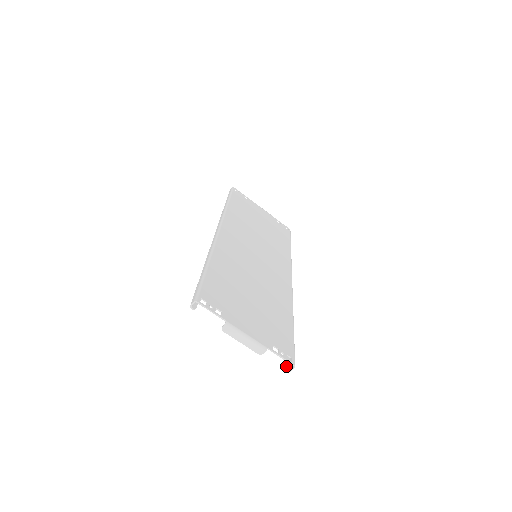
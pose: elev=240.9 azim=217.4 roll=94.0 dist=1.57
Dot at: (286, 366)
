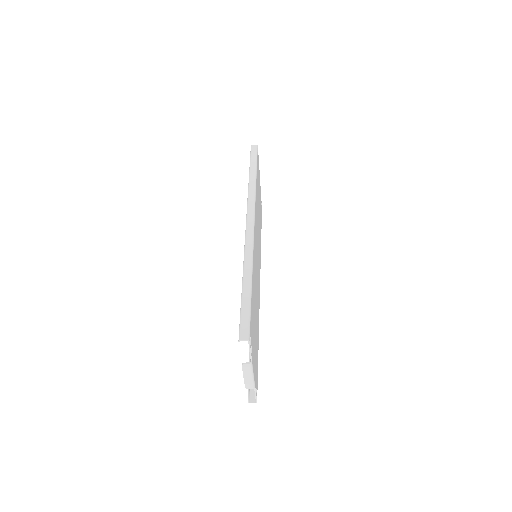
Dot at: (249, 397)
